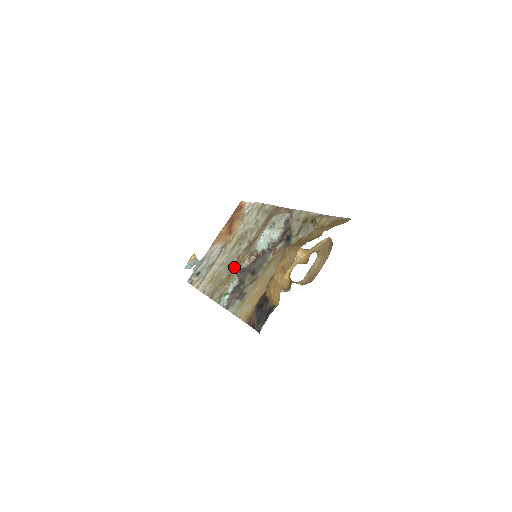
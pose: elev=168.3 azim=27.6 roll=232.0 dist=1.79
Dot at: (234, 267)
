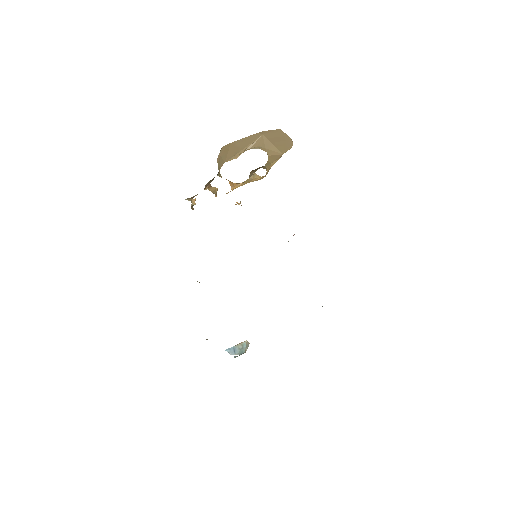
Dot at: occluded
